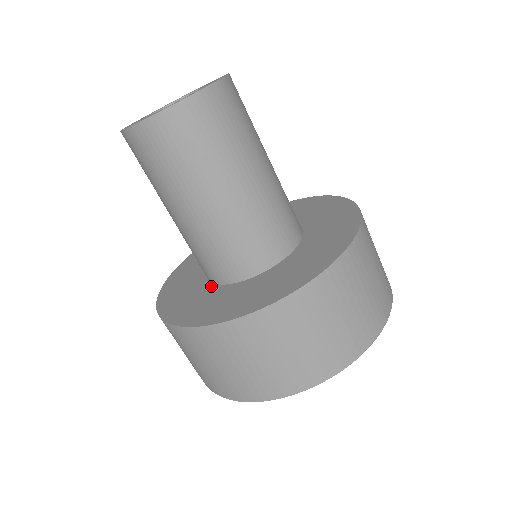
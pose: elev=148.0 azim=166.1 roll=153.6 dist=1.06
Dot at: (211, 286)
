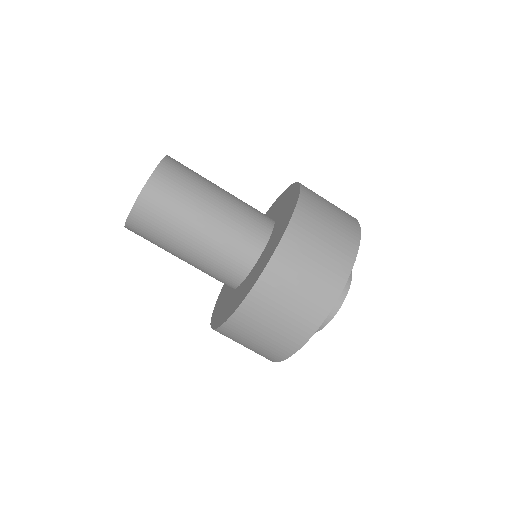
Dot at: (257, 262)
